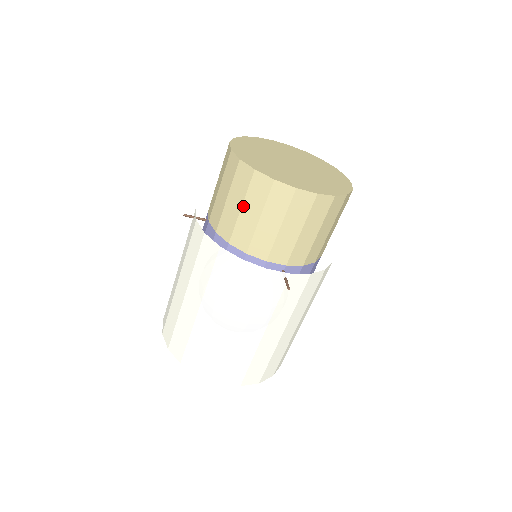
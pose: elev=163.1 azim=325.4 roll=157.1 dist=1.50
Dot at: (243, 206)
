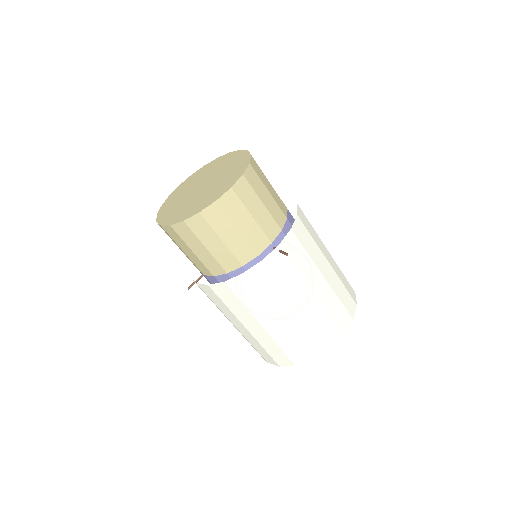
Dot at: (205, 246)
